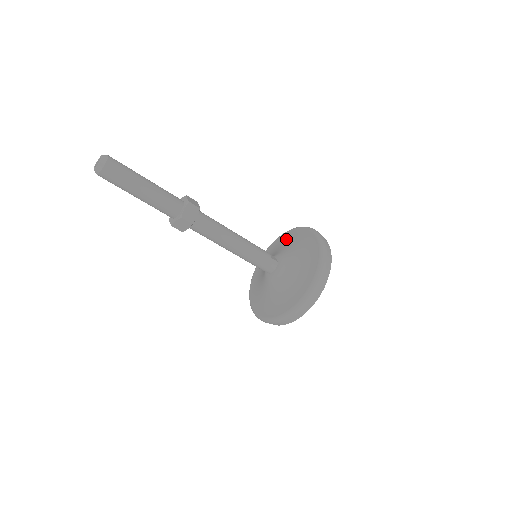
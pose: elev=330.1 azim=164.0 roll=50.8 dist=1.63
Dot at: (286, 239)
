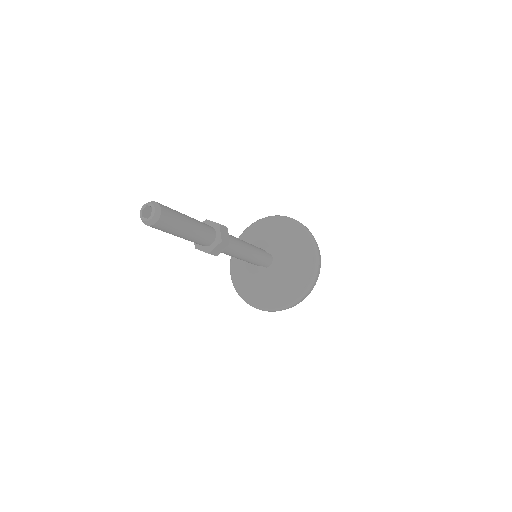
Dot at: (256, 233)
